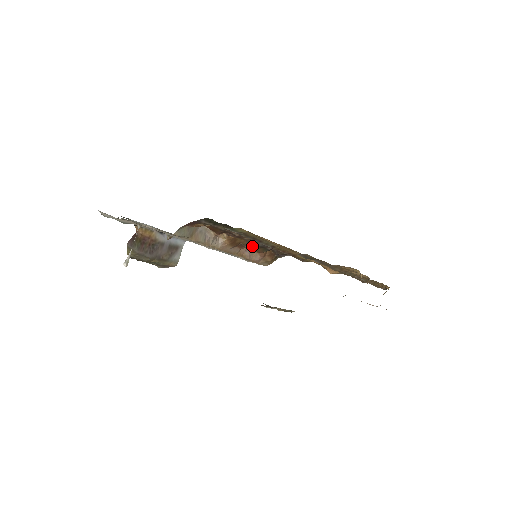
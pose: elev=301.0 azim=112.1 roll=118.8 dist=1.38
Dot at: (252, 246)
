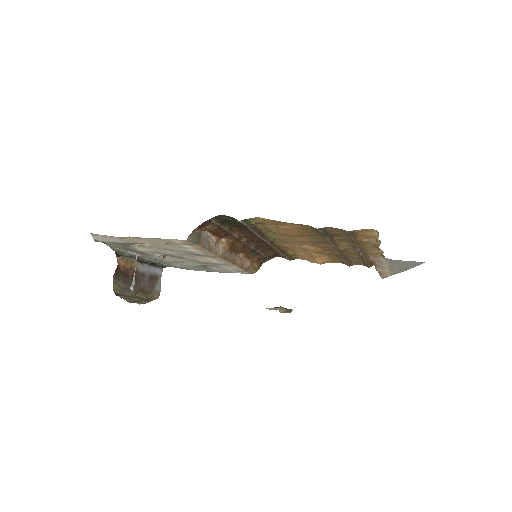
Dot at: (244, 251)
